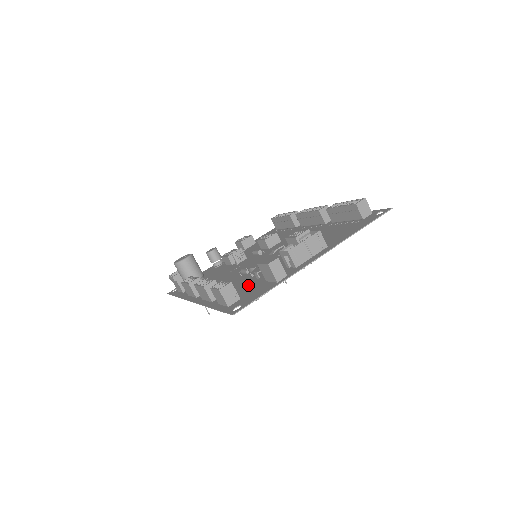
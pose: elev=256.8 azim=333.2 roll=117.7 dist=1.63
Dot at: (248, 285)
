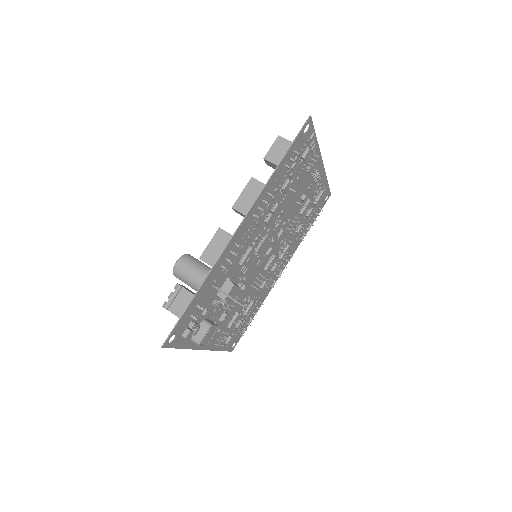
Dot at: occluded
